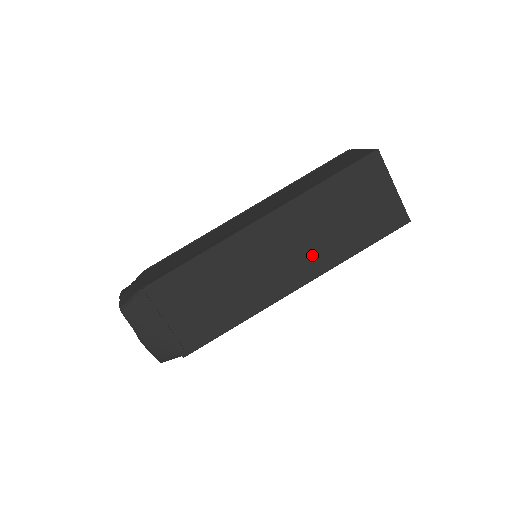
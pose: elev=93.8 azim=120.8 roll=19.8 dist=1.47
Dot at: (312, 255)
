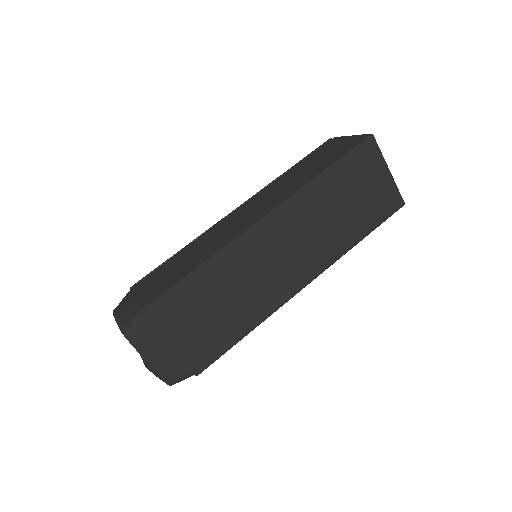
Dot at: (319, 248)
